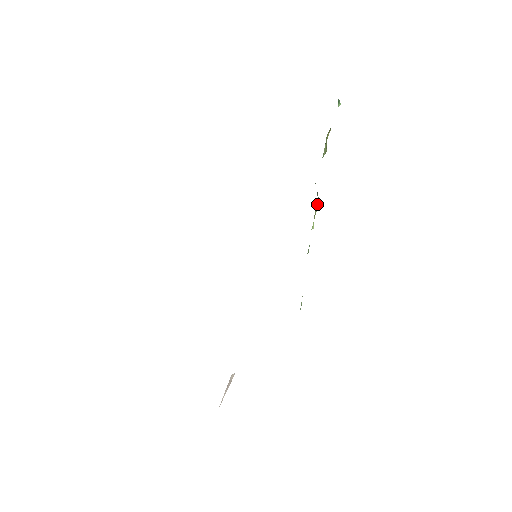
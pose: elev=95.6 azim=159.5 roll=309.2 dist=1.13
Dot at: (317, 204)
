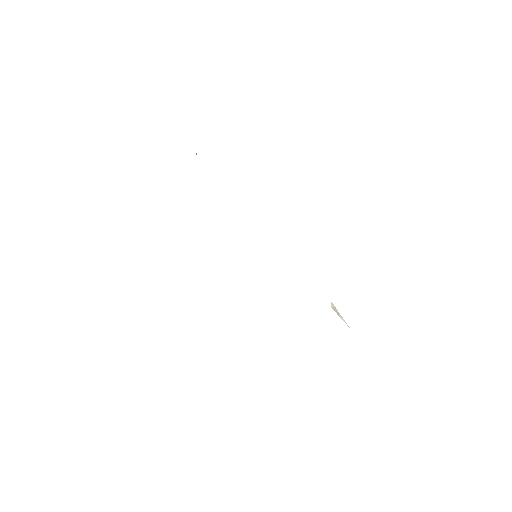
Dot at: occluded
